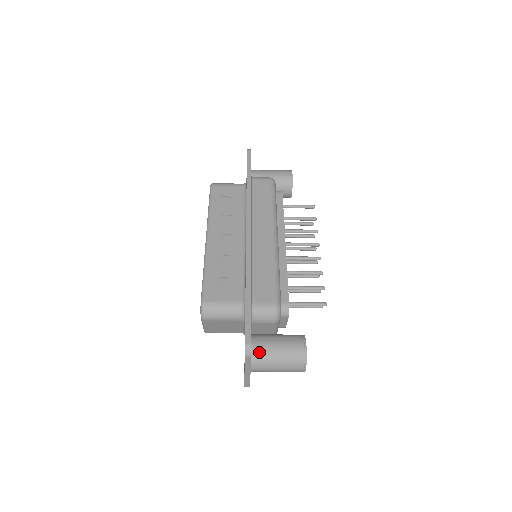
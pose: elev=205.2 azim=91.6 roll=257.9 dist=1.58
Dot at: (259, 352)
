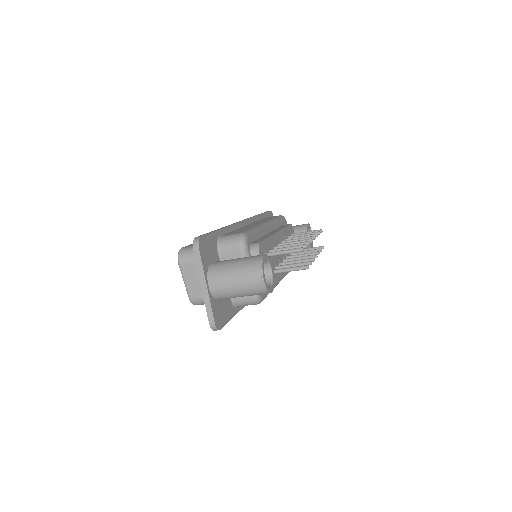
Dot at: (217, 264)
